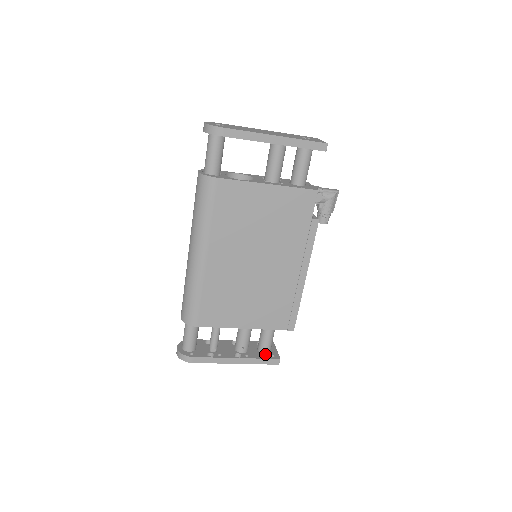
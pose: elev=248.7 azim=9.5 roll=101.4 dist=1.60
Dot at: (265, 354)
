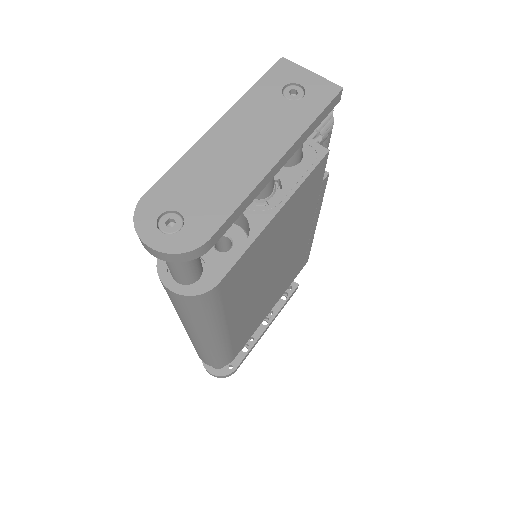
Dot at: occluded
